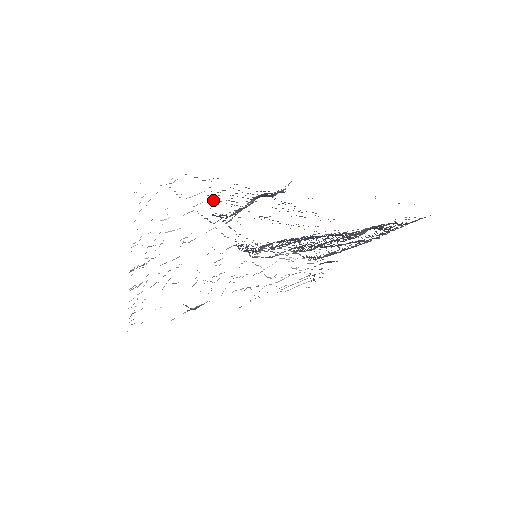
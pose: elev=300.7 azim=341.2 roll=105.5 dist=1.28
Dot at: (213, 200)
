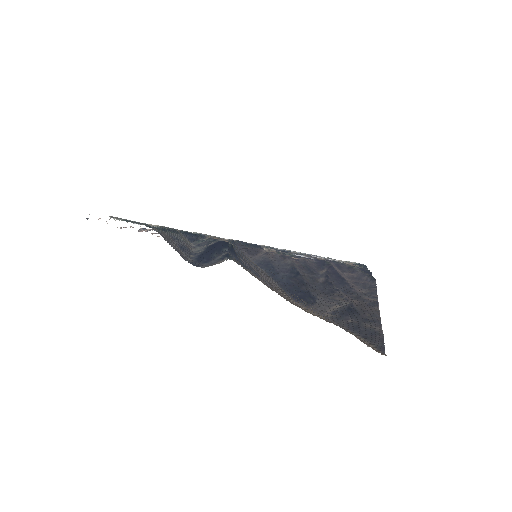
Dot at: (173, 230)
